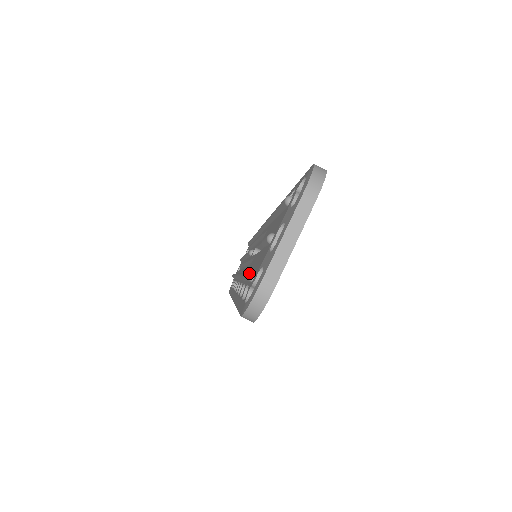
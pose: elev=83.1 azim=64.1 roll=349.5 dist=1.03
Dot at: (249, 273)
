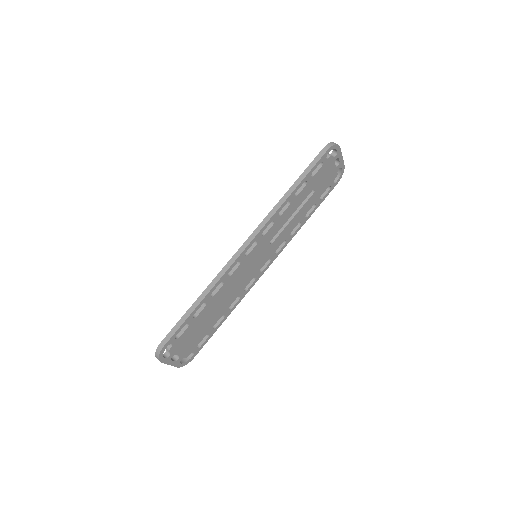
Dot at: occluded
